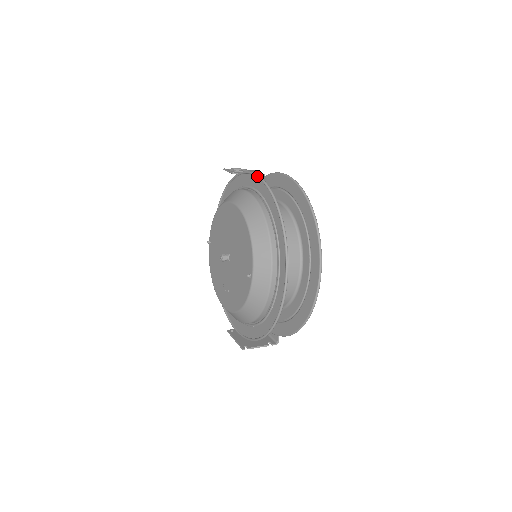
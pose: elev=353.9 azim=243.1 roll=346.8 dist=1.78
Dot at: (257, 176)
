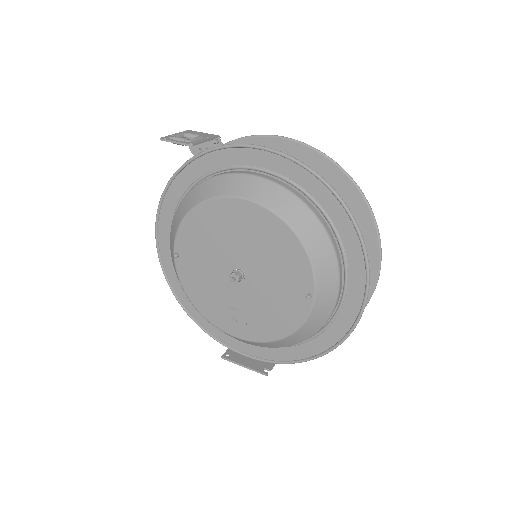
Dot at: (275, 152)
